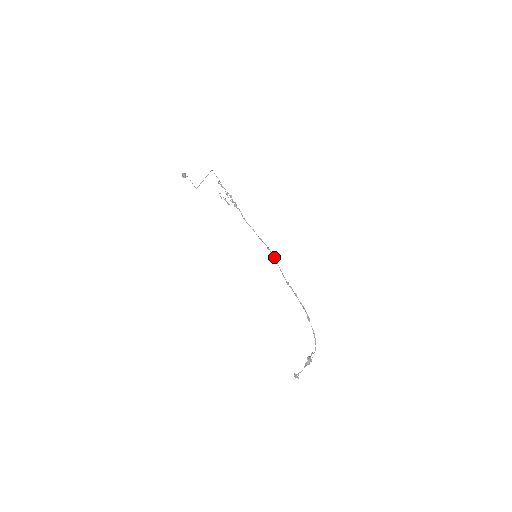
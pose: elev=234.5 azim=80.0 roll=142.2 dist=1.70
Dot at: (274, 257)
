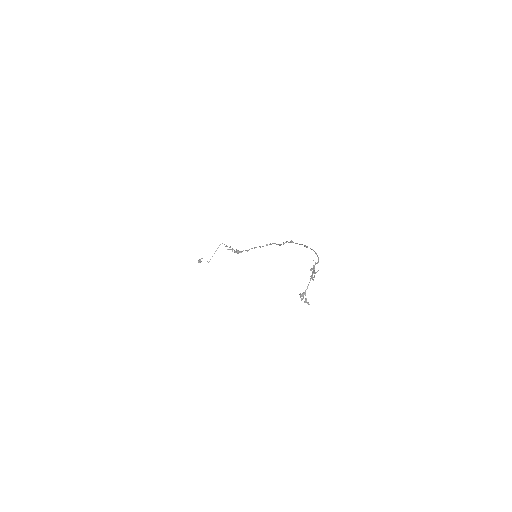
Dot at: (271, 244)
